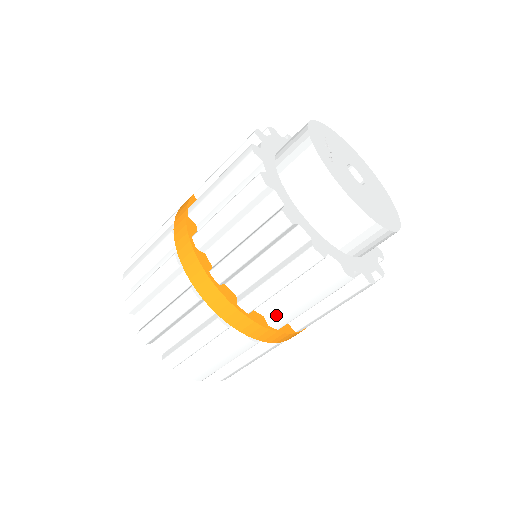
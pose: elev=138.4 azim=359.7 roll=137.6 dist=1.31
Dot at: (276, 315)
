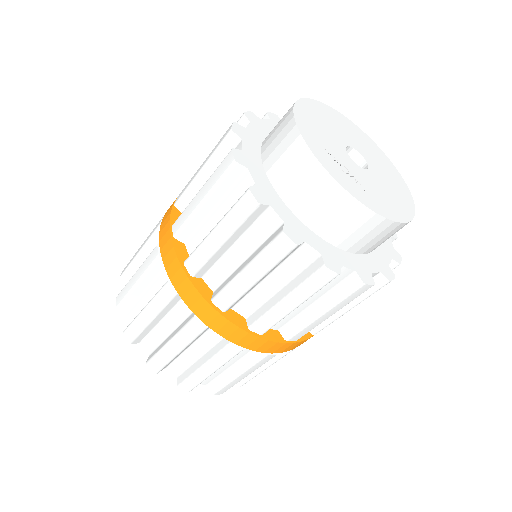
Dot at: occluded
